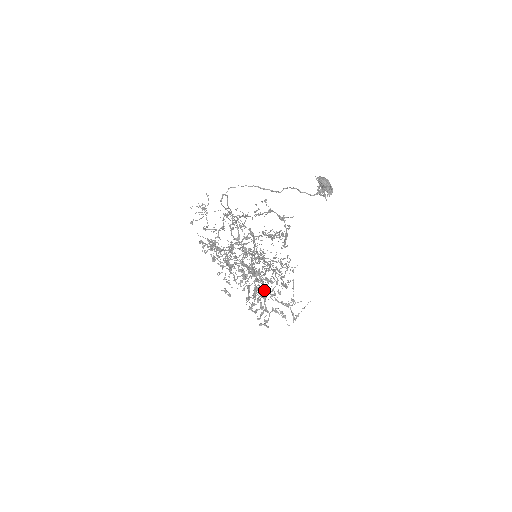
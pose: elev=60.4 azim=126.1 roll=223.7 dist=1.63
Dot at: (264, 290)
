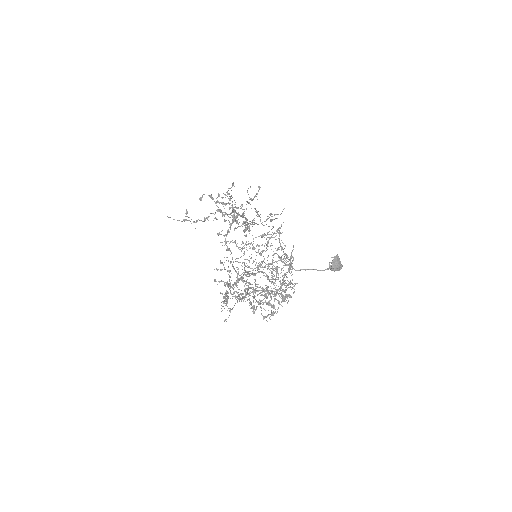
Dot at: (267, 269)
